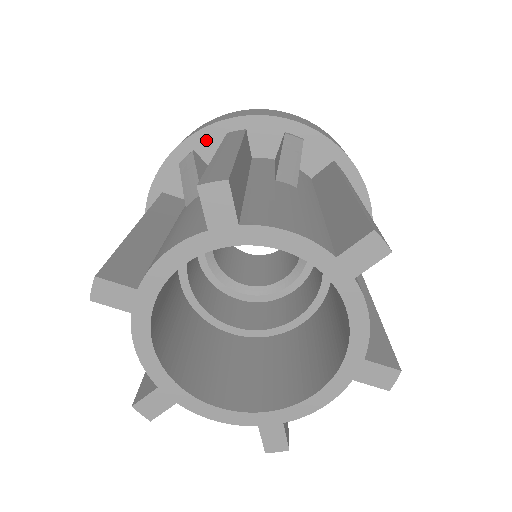
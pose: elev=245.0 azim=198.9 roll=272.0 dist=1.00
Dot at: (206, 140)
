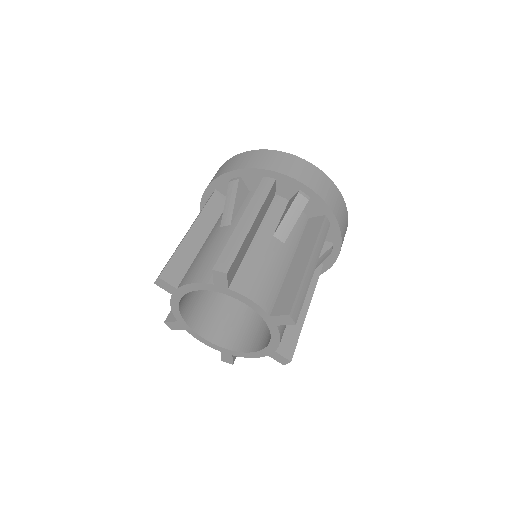
Dot at: (250, 175)
